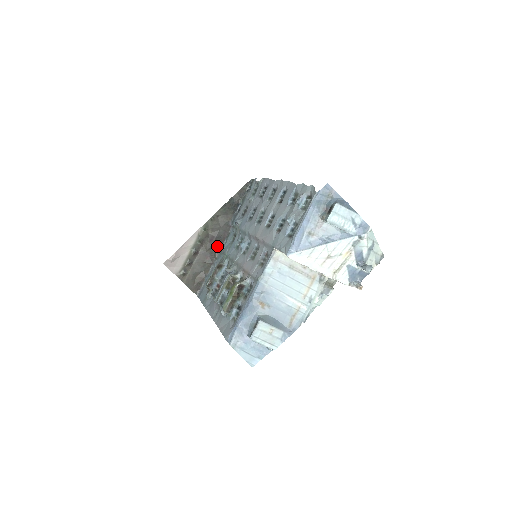
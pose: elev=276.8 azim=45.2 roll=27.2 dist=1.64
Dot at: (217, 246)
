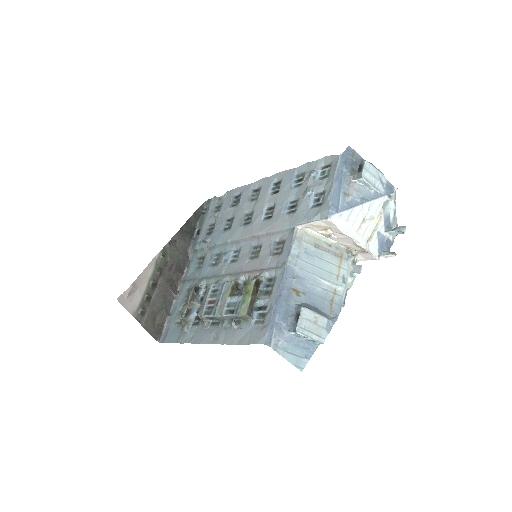
Dot at: (177, 277)
